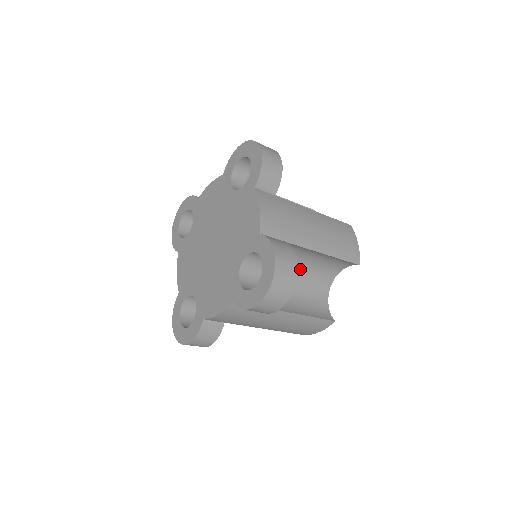
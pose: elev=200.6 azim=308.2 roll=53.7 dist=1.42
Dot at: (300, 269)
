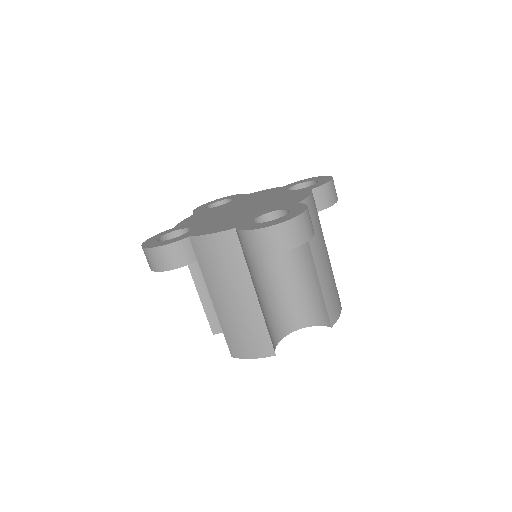
Dot at: occluded
